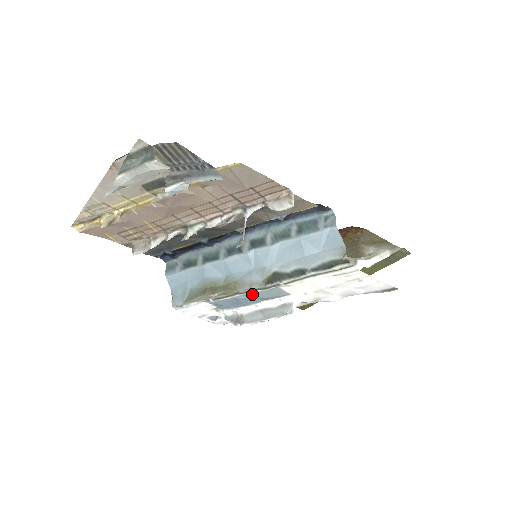
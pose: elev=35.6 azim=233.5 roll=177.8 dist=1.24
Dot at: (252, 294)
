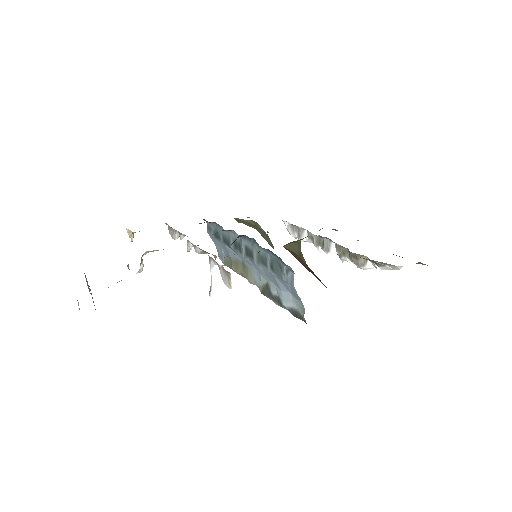
Dot at: occluded
